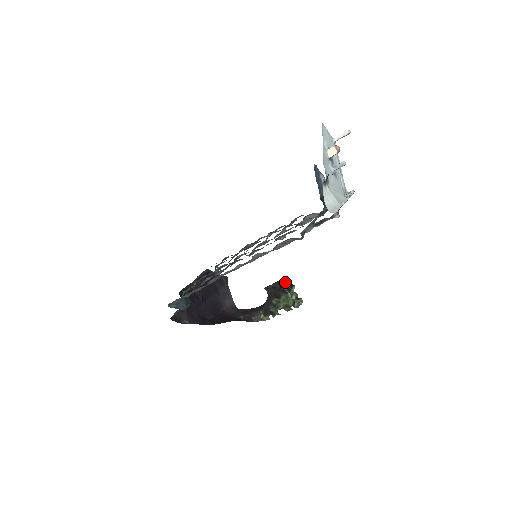
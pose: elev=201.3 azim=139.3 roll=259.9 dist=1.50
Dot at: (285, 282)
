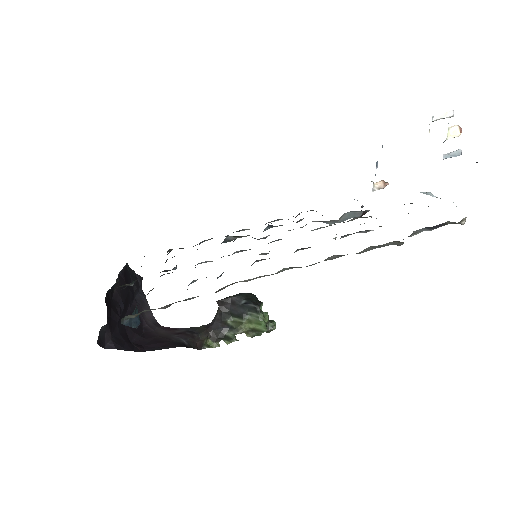
Dot at: (251, 296)
